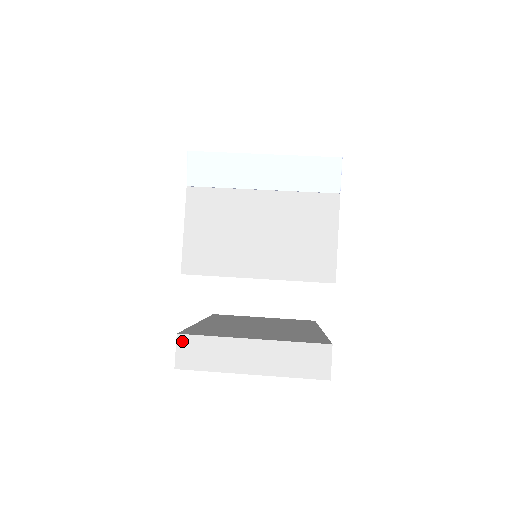
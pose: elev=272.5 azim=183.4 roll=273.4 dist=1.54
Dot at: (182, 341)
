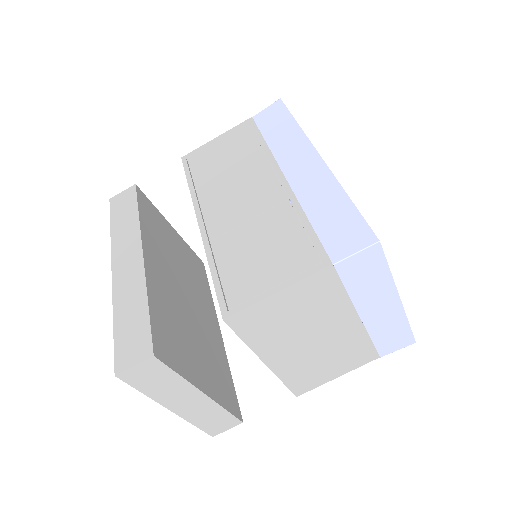
Dot at: (151, 363)
